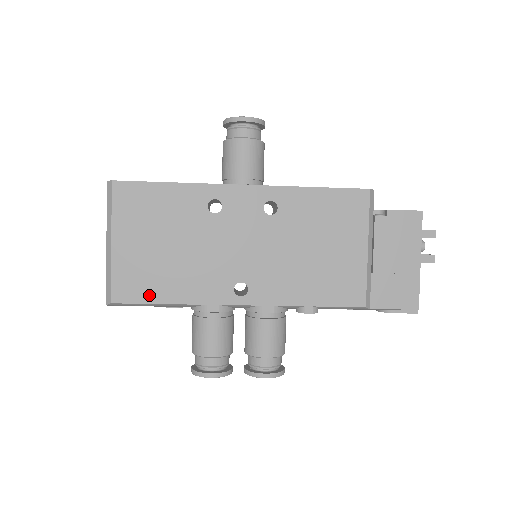
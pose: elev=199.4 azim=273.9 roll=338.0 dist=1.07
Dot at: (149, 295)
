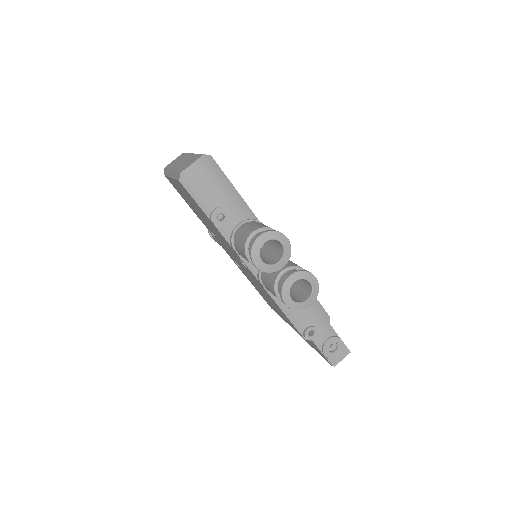
Dot at: occluded
